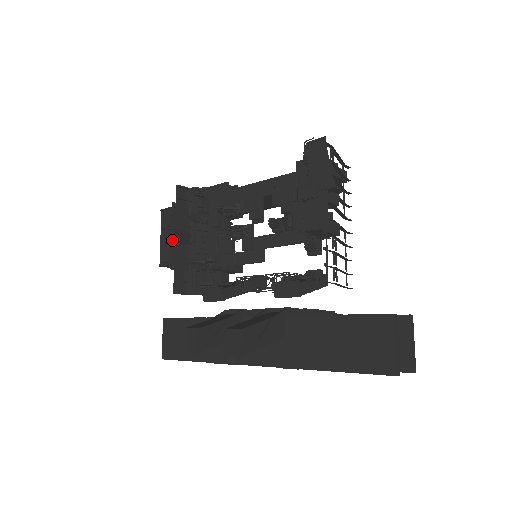
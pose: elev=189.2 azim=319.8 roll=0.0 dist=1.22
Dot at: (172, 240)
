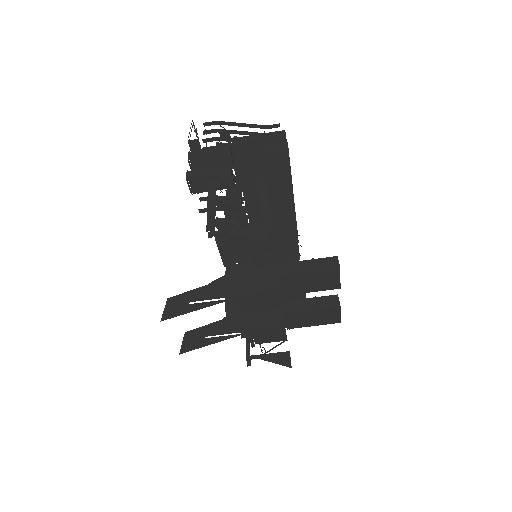
Dot at: occluded
